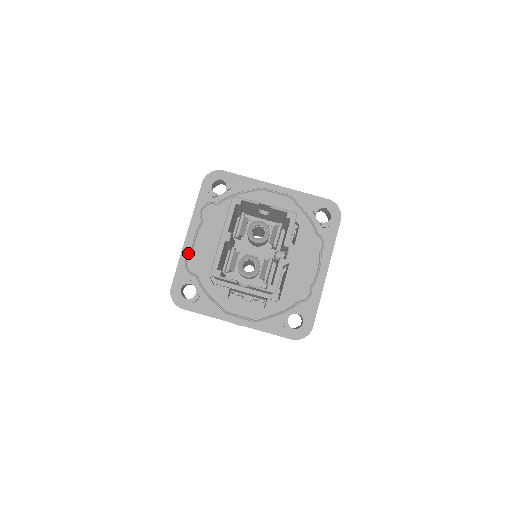
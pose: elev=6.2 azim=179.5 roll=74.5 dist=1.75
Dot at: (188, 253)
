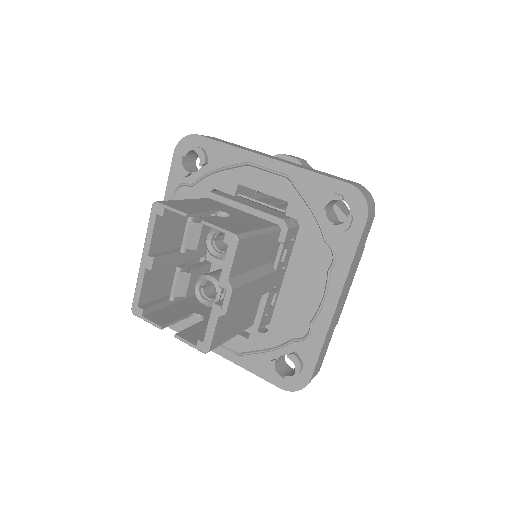
Dot at: occluded
